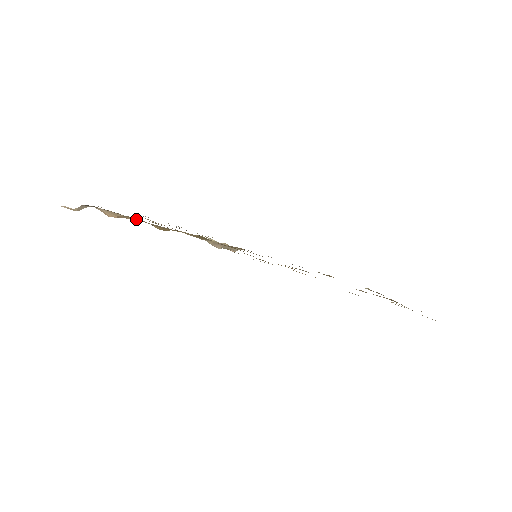
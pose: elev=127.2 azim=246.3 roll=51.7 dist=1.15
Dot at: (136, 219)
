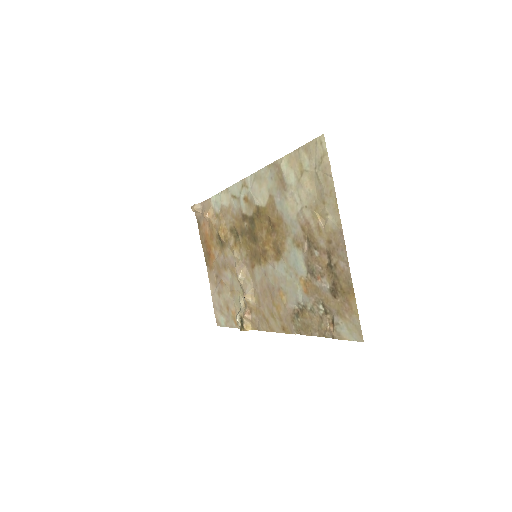
Dot at: (214, 217)
